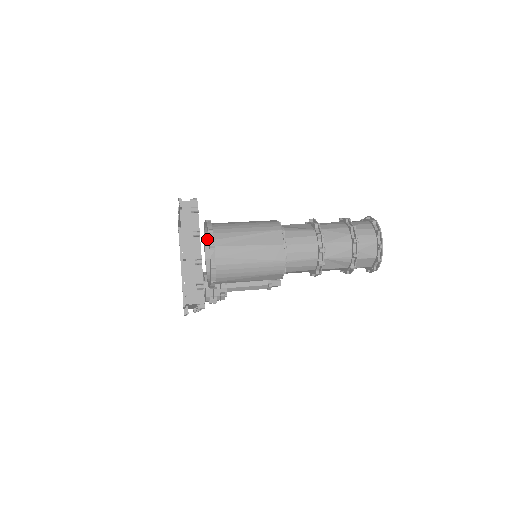
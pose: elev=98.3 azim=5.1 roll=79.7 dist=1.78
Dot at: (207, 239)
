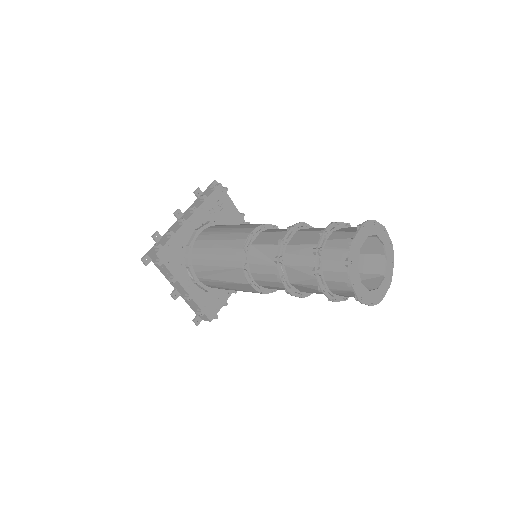
Dot at: occluded
